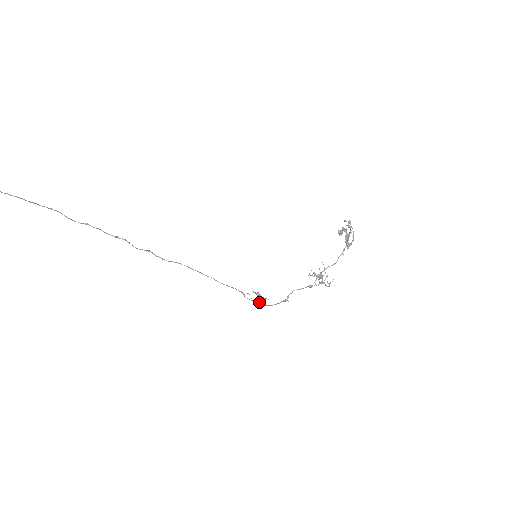
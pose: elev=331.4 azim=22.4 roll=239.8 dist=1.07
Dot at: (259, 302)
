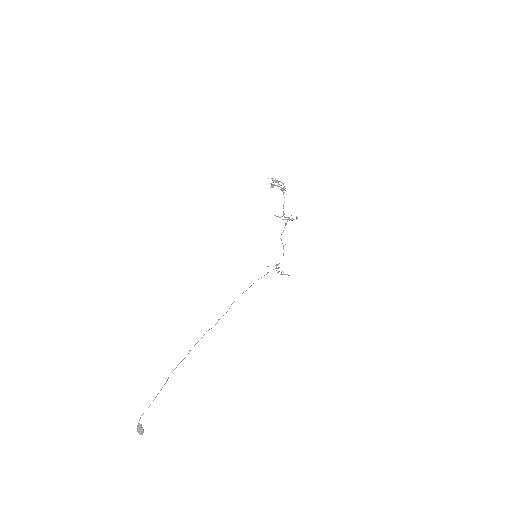
Dot at: (277, 265)
